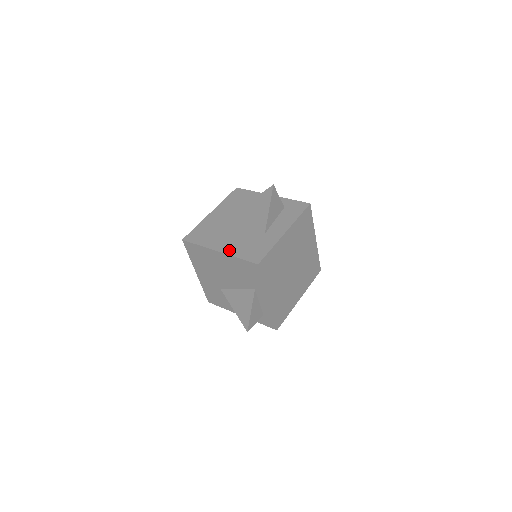
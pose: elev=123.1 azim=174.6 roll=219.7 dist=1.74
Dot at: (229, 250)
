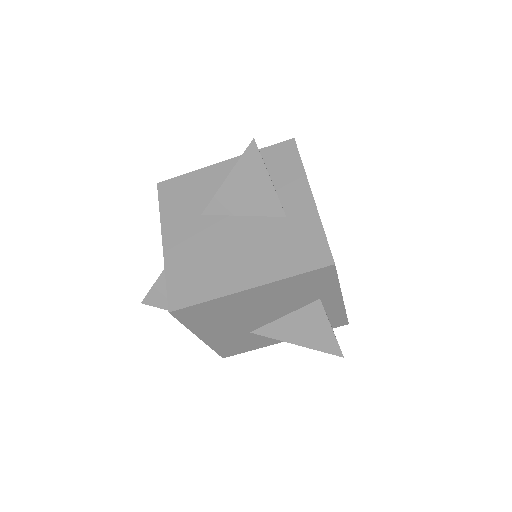
Dot at: (265, 275)
